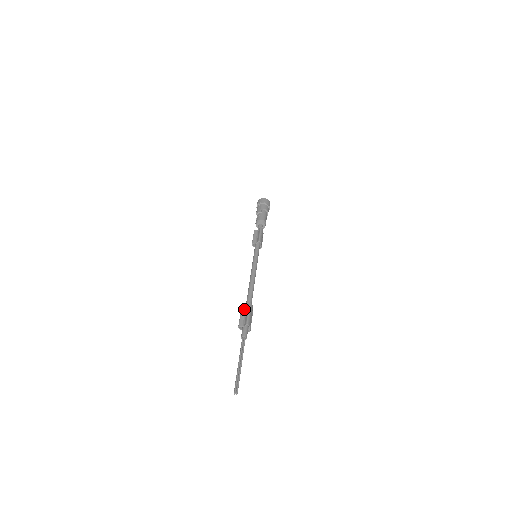
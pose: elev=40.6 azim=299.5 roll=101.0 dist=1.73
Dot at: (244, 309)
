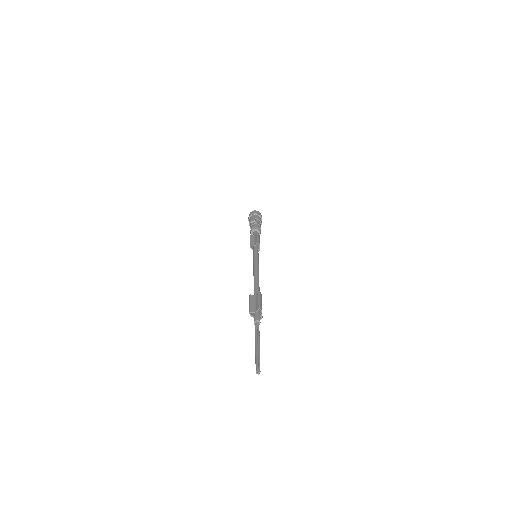
Dot at: (253, 297)
